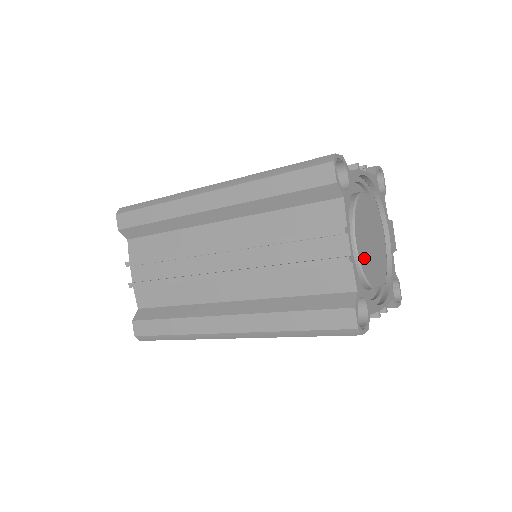
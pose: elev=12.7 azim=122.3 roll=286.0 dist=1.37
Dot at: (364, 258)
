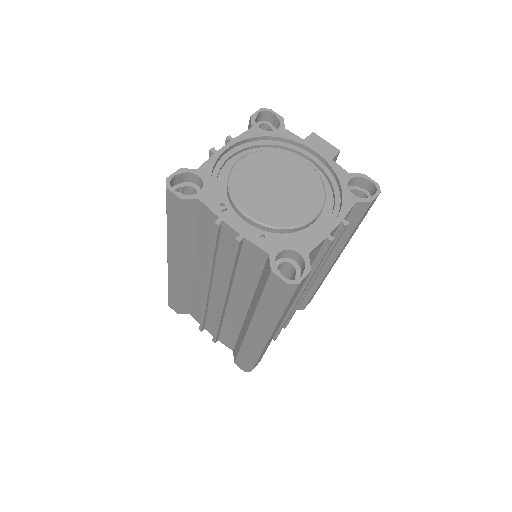
Dot at: (271, 214)
